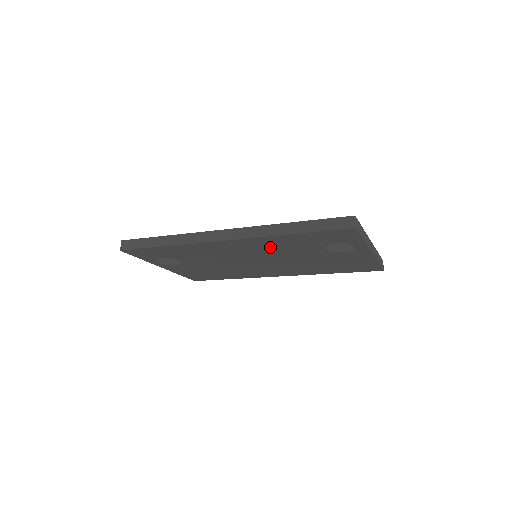
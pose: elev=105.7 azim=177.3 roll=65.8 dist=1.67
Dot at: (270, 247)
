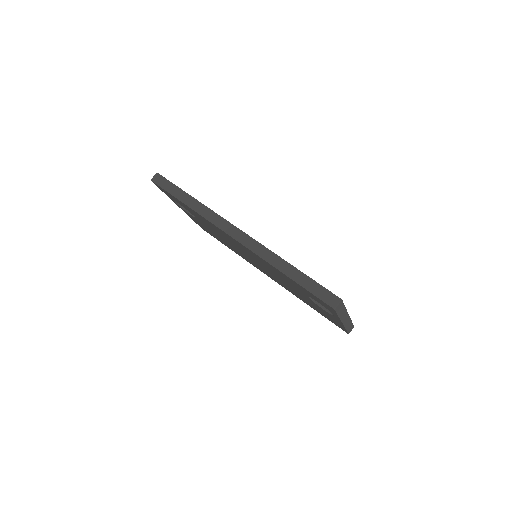
Dot at: occluded
